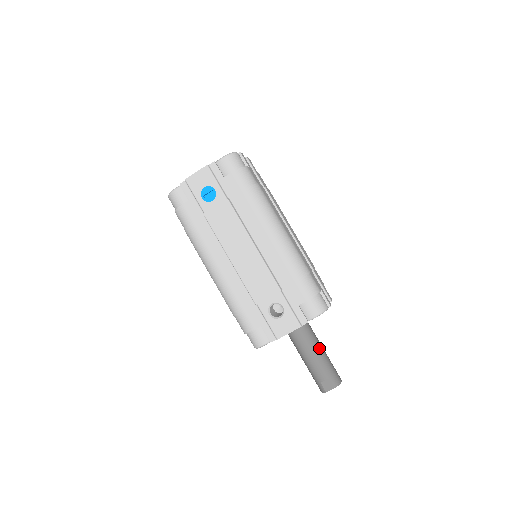
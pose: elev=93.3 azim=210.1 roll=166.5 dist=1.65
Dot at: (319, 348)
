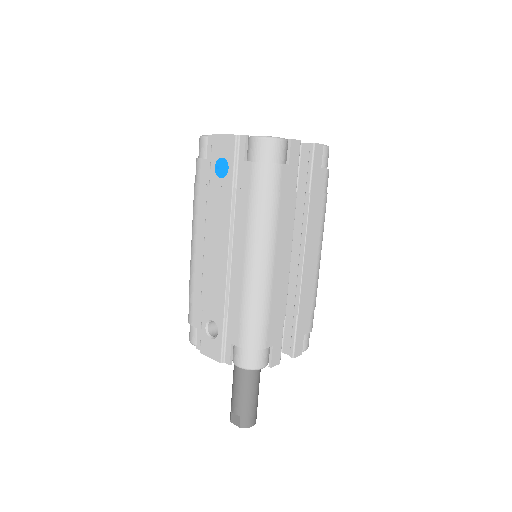
Dot at: (249, 385)
